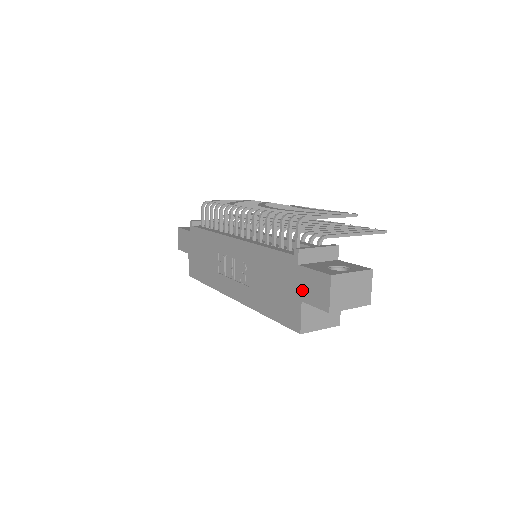
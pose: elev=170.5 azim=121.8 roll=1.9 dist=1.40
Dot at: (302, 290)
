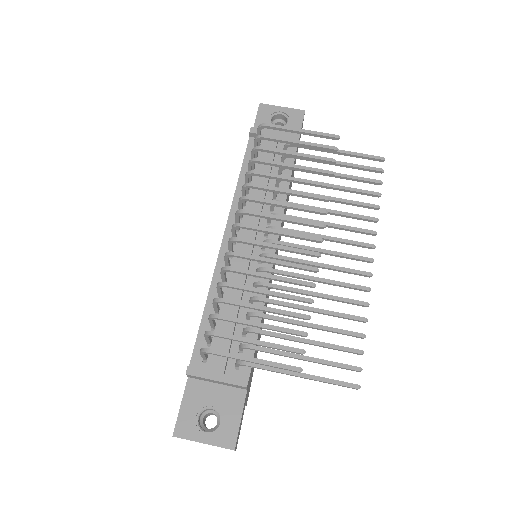
Dot at: occluded
